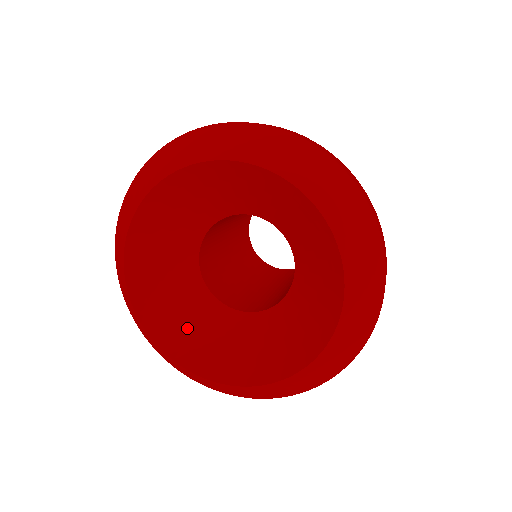
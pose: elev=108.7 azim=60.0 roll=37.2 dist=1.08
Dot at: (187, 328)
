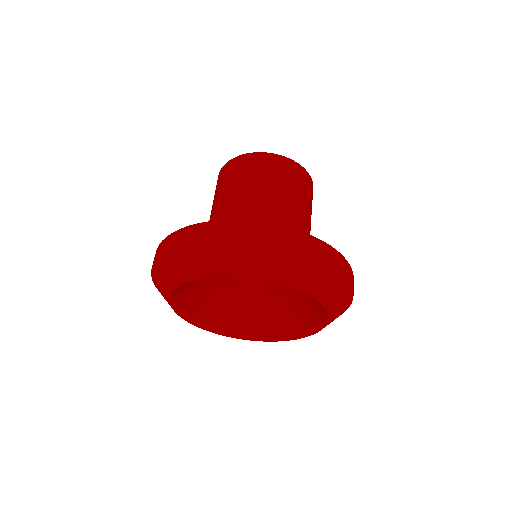
Dot at: (237, 318)
